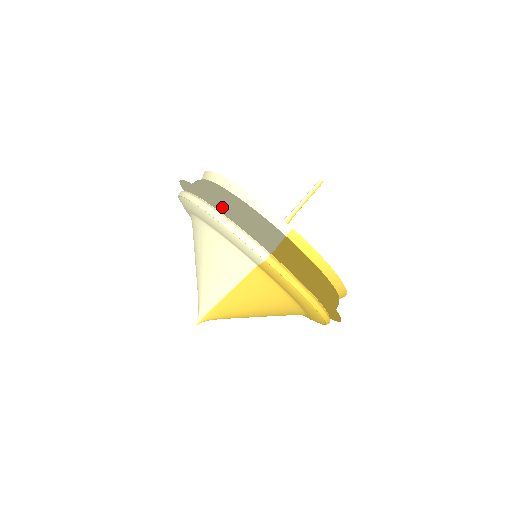
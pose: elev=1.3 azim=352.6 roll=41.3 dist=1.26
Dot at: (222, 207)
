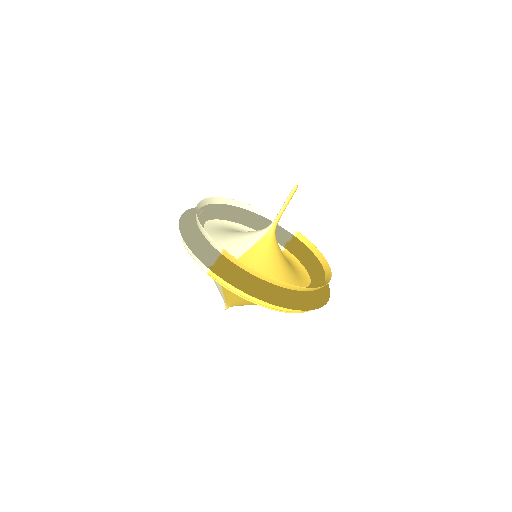
Dot at: (184, 237)
